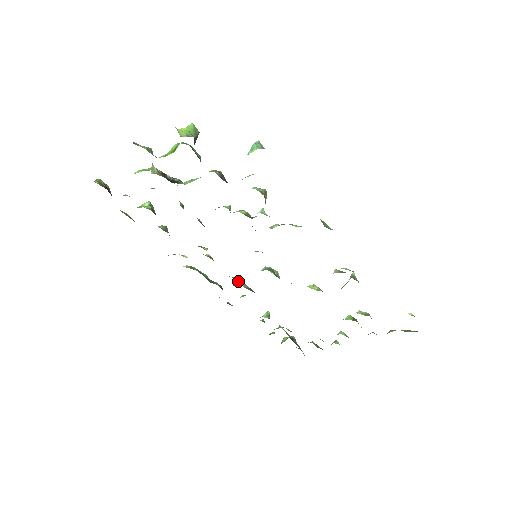
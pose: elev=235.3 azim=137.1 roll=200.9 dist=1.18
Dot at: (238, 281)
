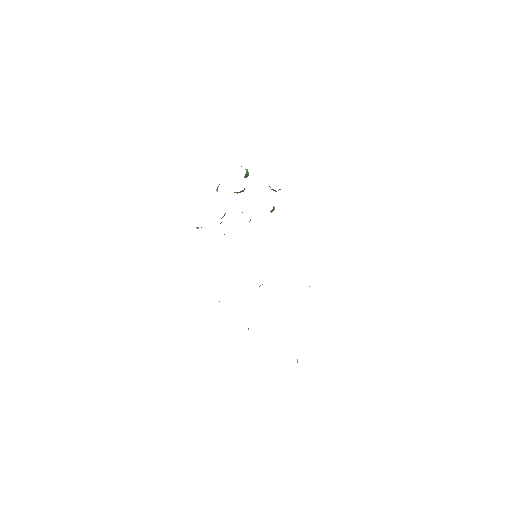
Dot at: occluded
